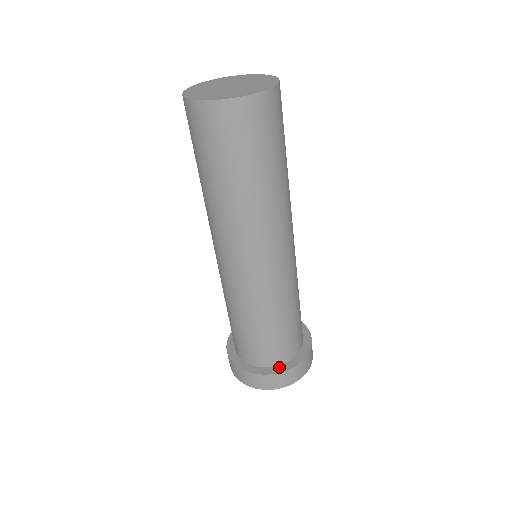
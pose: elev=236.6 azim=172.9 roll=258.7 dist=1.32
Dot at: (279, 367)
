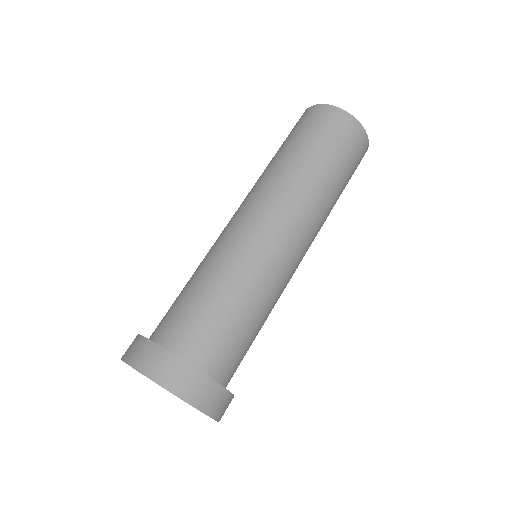
Dot at: occluded
